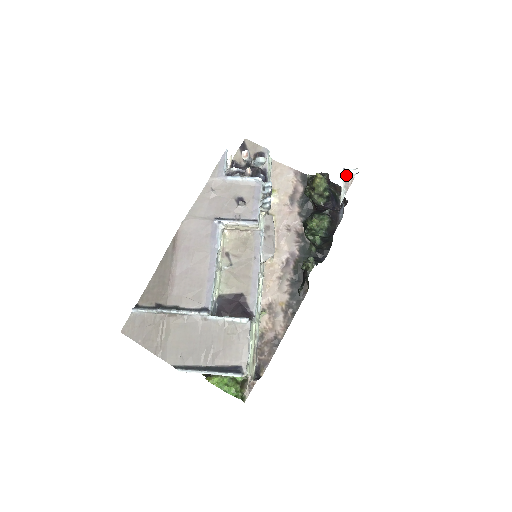
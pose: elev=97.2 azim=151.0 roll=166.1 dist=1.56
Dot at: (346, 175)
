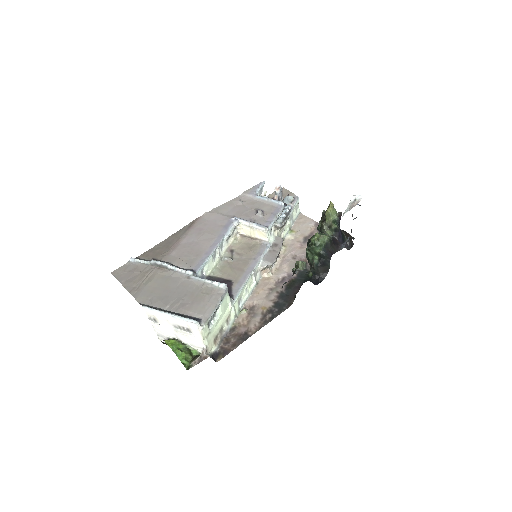
Dot at: (354, 200)
